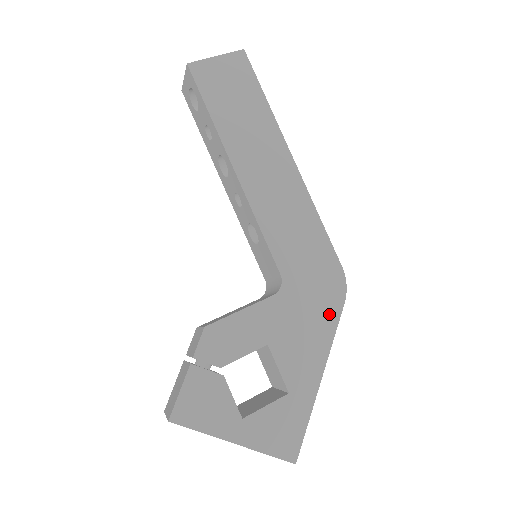
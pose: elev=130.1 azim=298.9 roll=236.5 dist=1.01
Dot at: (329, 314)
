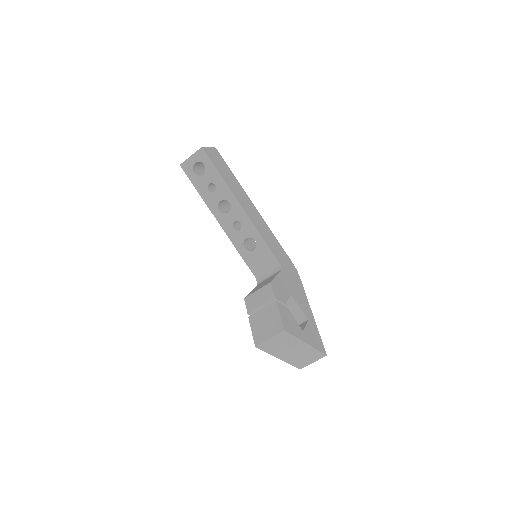
Dot at: (299, 283)
